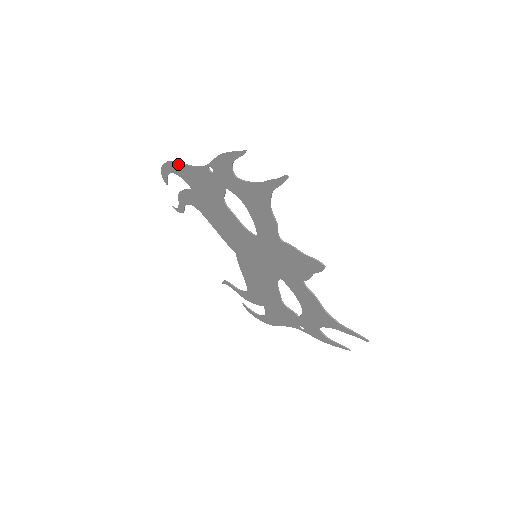
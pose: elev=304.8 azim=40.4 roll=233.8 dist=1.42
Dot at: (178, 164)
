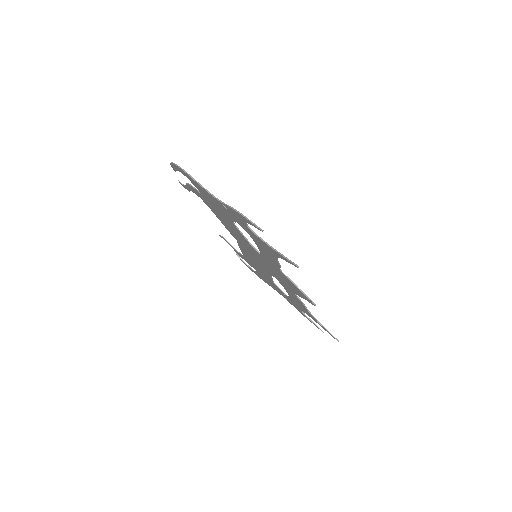
Dot at: (190, 177)
